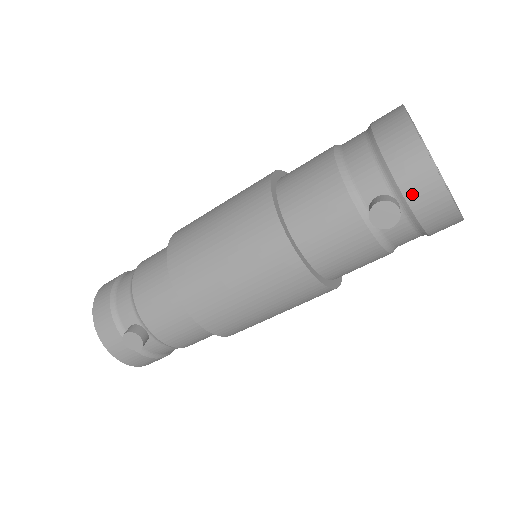
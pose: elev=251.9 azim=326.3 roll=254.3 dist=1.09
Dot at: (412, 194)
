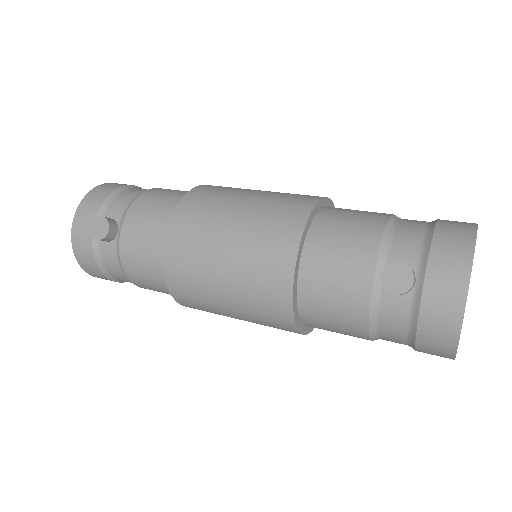
Dot at: (433, 282)
